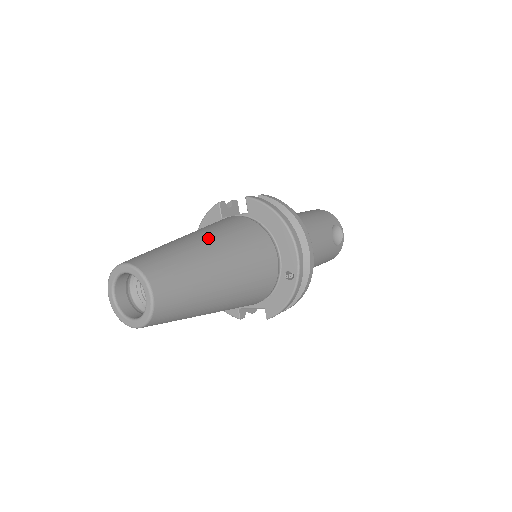
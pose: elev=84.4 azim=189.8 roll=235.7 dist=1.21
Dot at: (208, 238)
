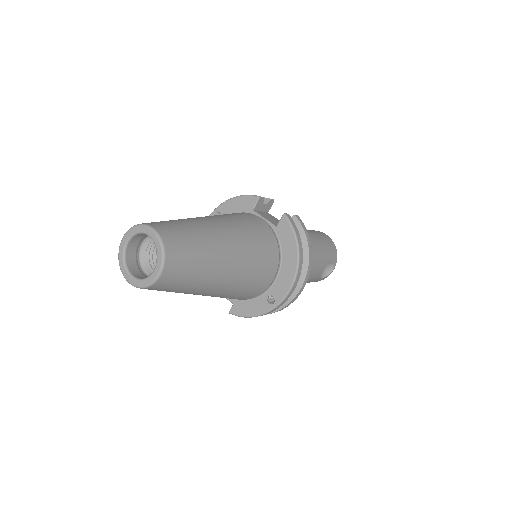
Dot at: (232, 239)
